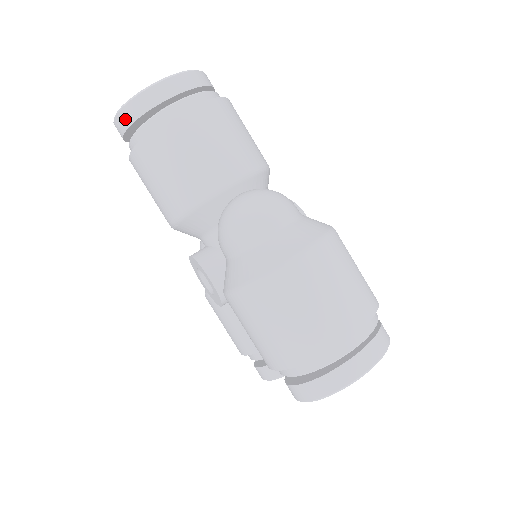
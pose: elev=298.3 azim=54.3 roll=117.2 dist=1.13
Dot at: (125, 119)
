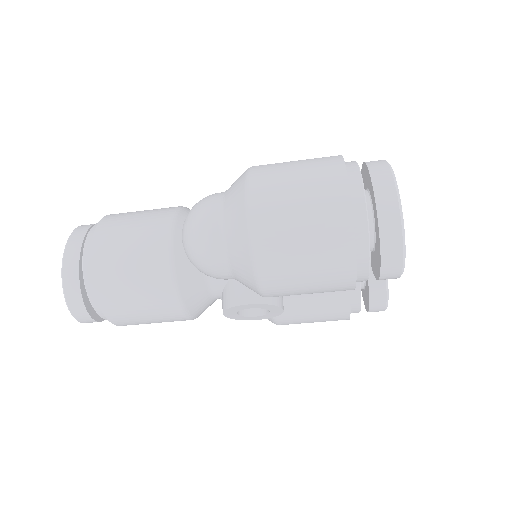
Dot at: (78, 309)
